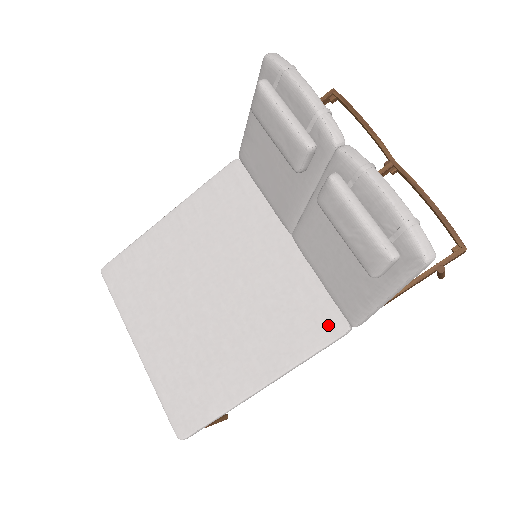
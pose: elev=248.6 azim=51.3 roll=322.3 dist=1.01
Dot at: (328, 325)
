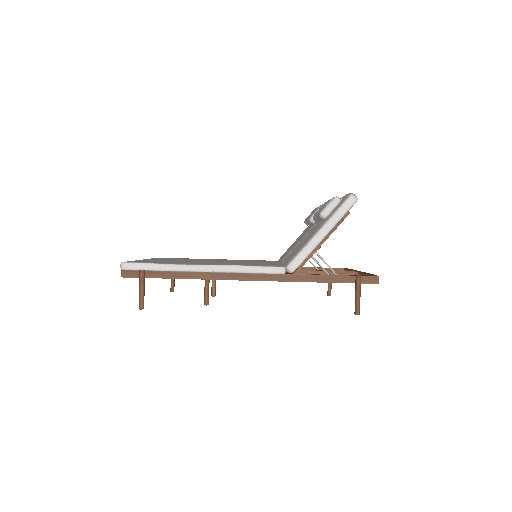
Dot at: (272, 265)
